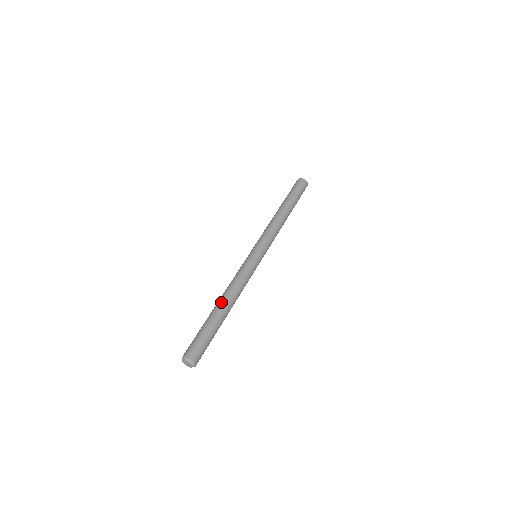
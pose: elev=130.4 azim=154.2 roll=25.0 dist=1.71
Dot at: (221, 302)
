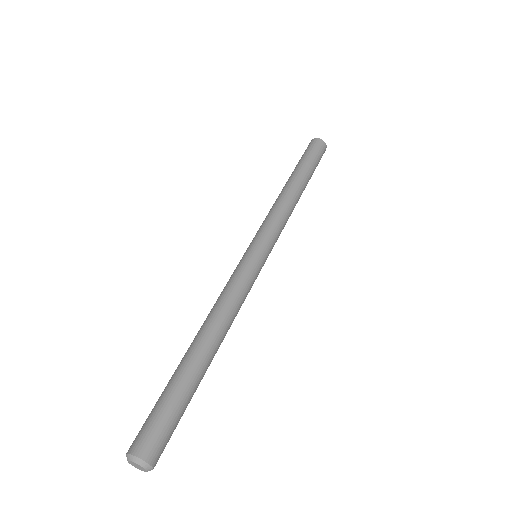
Dot at: occluded
